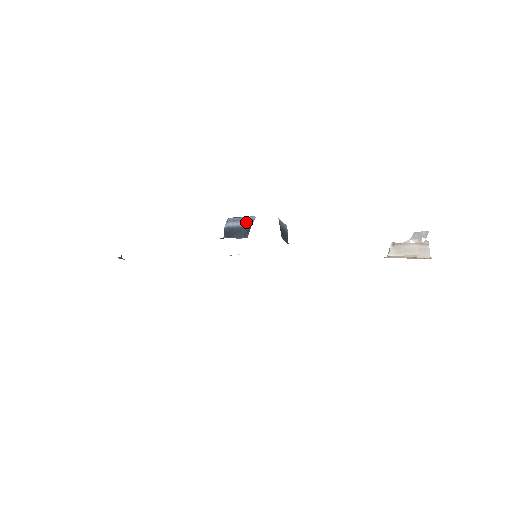
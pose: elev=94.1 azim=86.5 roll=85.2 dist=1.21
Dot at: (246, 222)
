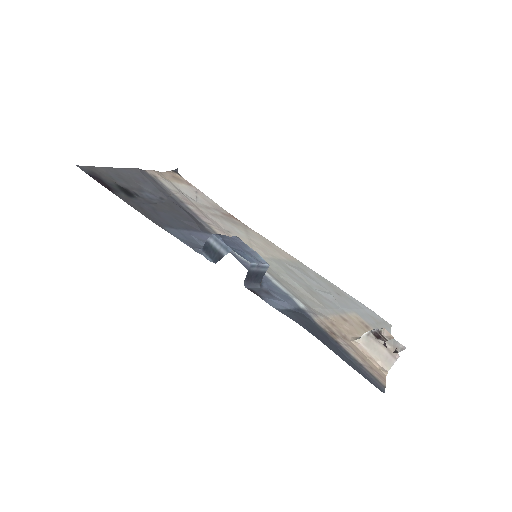
Dot at: (223, 249)
